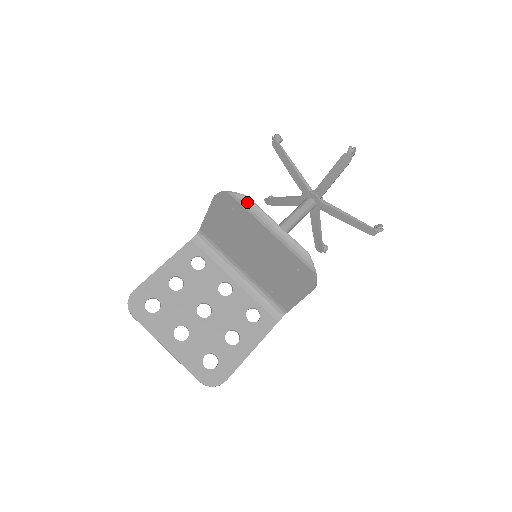
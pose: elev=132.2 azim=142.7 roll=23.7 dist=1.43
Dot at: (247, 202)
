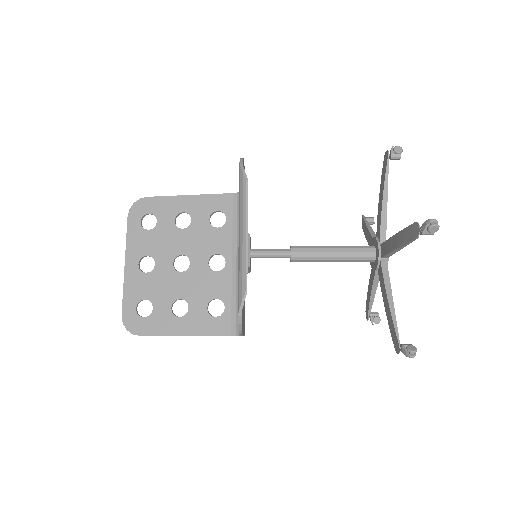
Dot at: (243, 187)
